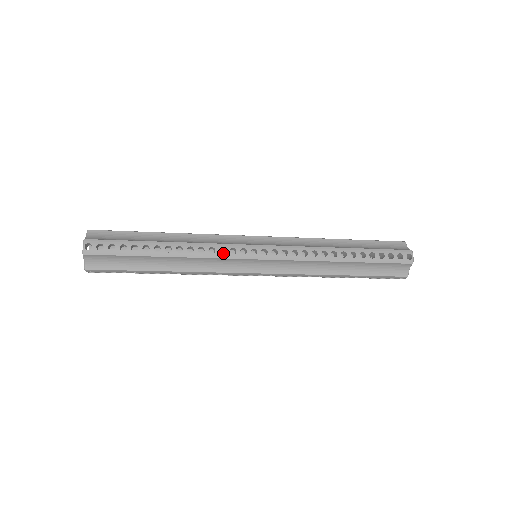
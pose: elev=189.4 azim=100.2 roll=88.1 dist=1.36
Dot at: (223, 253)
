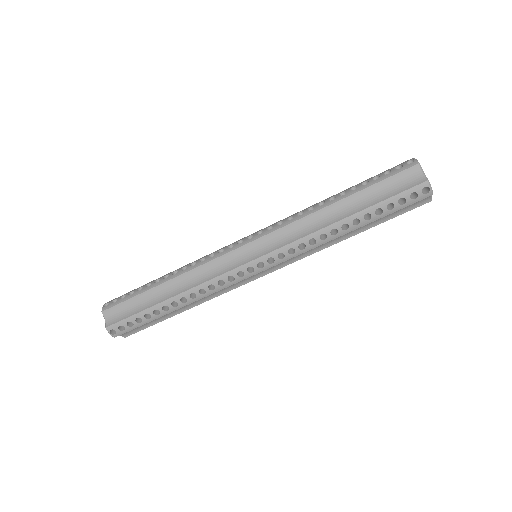
Dot at: occluded
